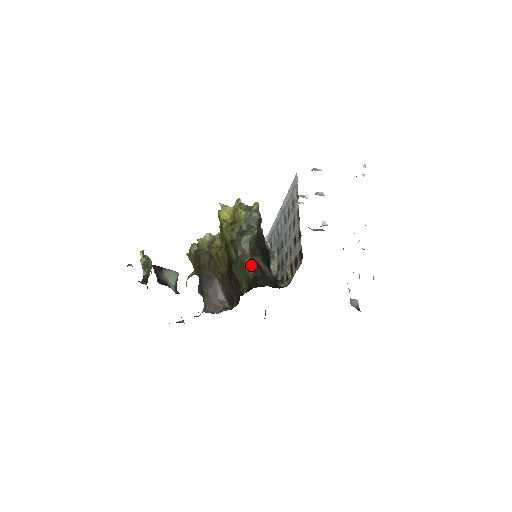
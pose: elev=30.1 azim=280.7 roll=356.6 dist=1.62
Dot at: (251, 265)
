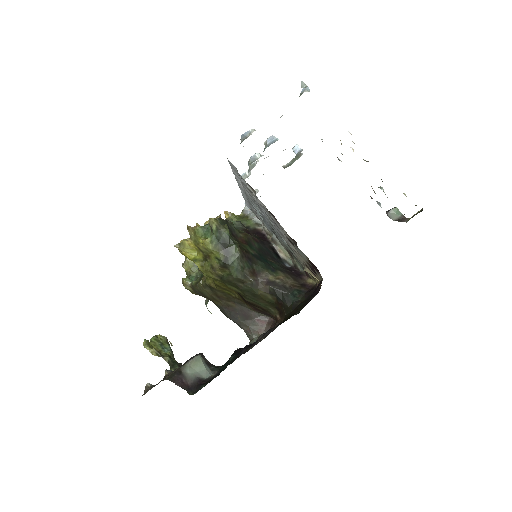
Dot at: (263, 290)
